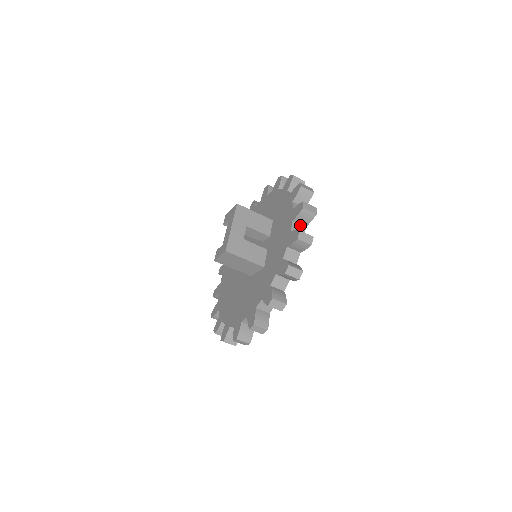
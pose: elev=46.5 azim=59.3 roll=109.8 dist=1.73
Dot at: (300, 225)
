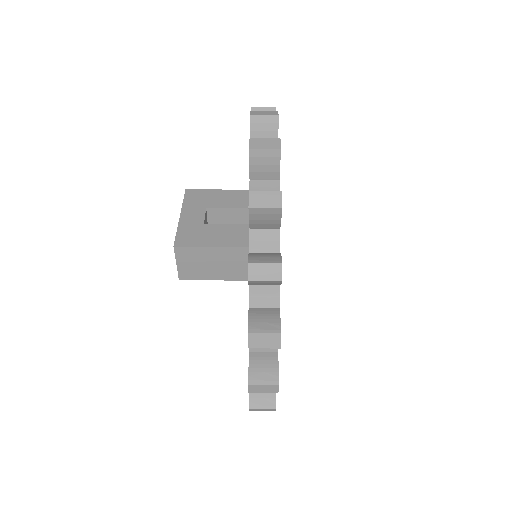
Dot at: occluded
